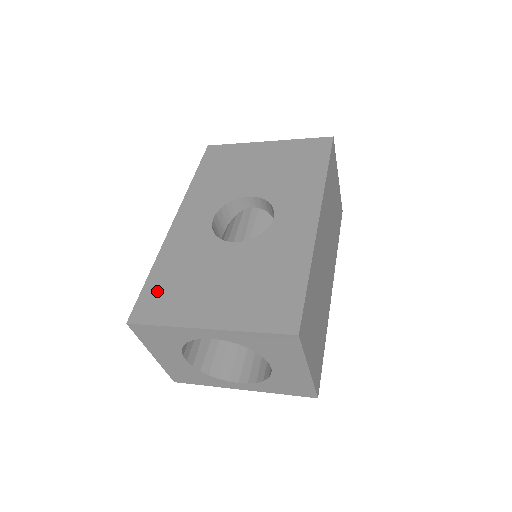
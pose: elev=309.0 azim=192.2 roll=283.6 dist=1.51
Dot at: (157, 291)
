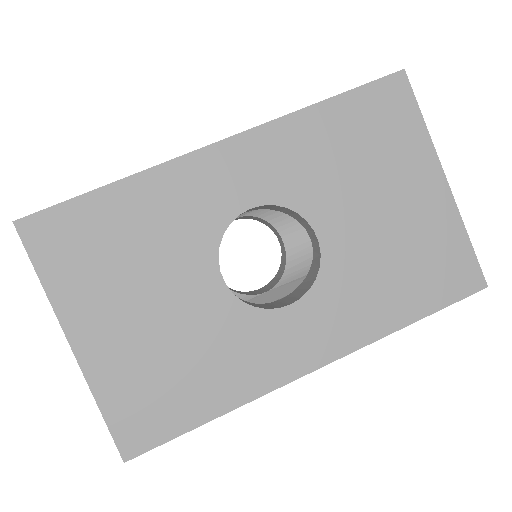
Dot at: (85, 225)
